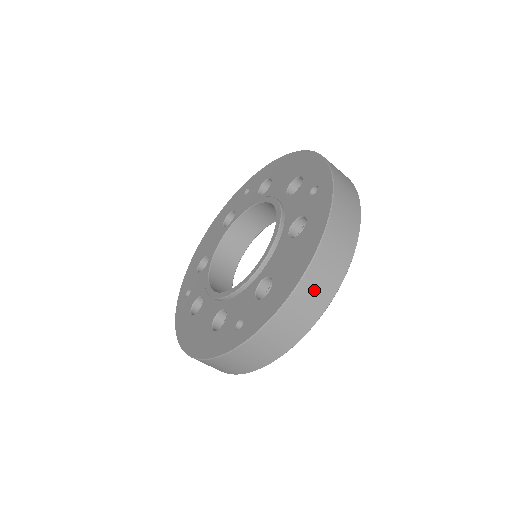
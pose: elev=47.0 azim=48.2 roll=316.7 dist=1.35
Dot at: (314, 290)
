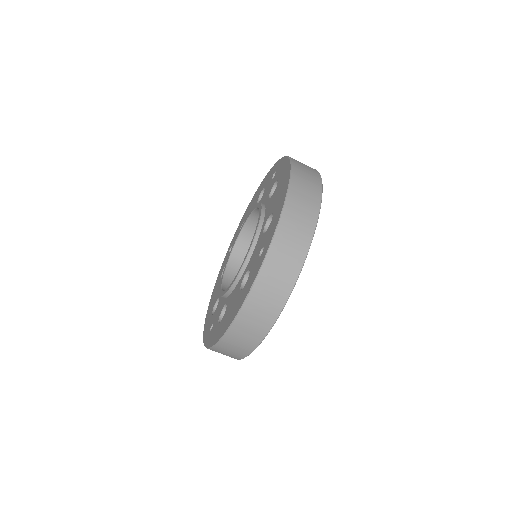
Dot at: (235, 344)
